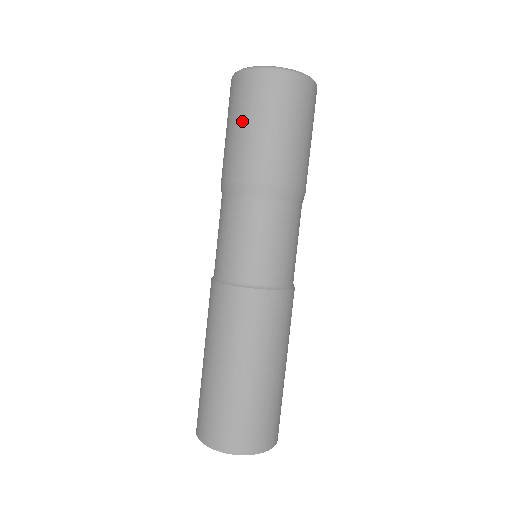
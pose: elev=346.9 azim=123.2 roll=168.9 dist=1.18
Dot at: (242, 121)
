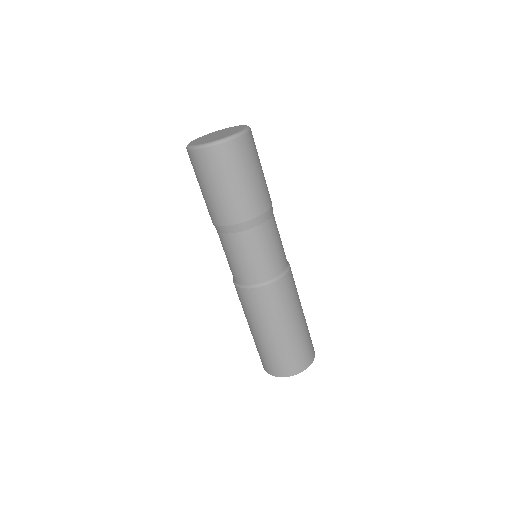
Dot at: (212, 185)
